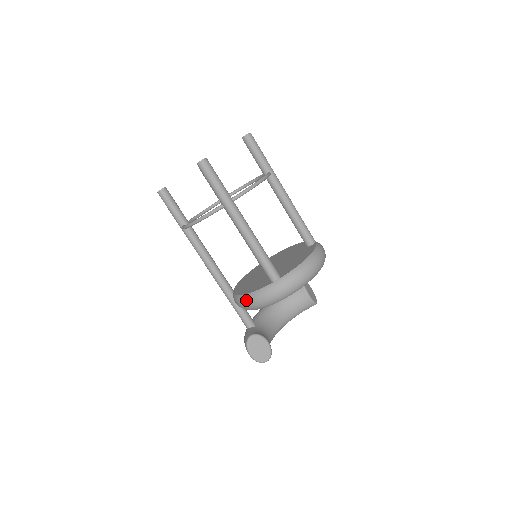
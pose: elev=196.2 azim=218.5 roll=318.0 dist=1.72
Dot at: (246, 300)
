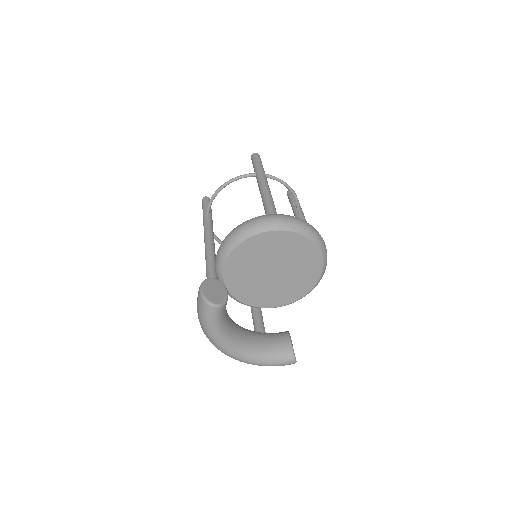
Dot at: (233, 229)
